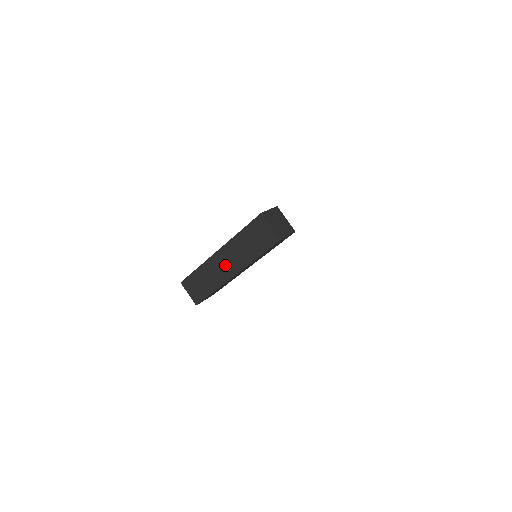
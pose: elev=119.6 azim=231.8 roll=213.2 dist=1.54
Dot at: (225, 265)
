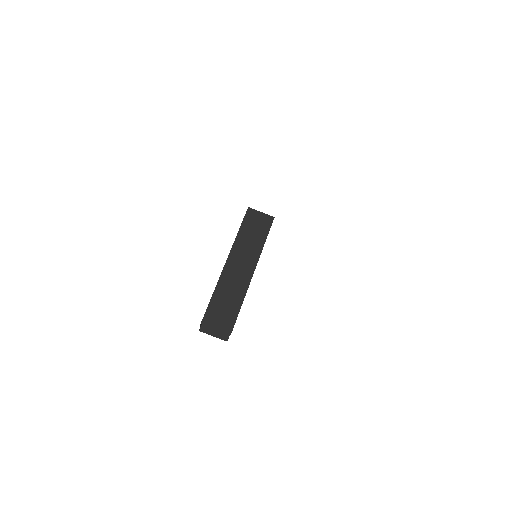
Dot at: (240, 269)
